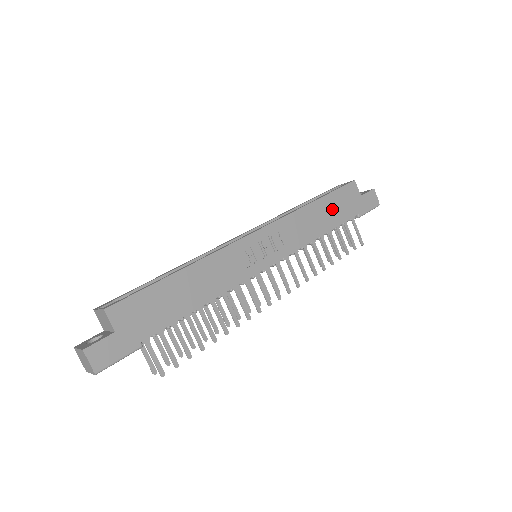
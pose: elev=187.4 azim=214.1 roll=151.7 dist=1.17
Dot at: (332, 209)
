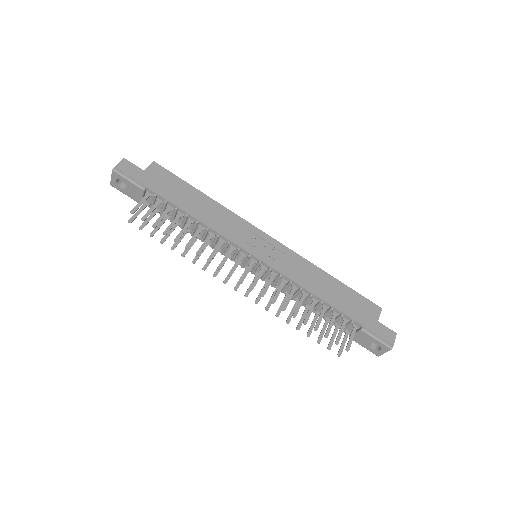
Dot at: (341, 296)
